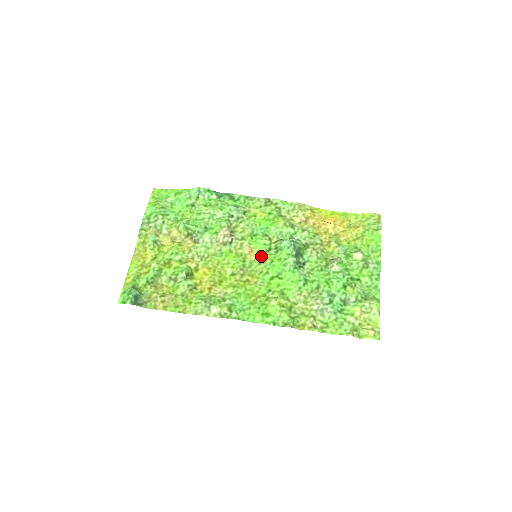
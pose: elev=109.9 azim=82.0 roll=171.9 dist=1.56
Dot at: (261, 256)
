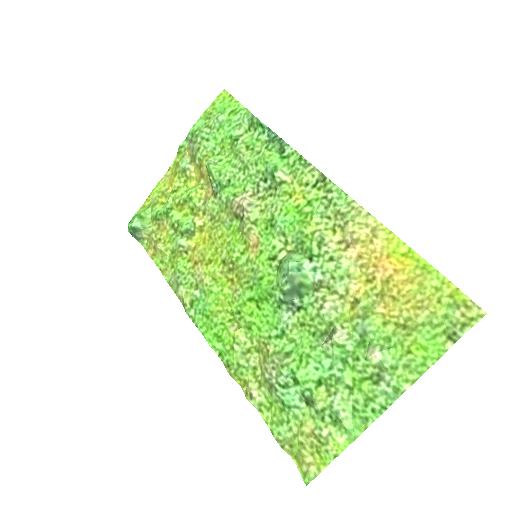
Dot at: (260, 260)
